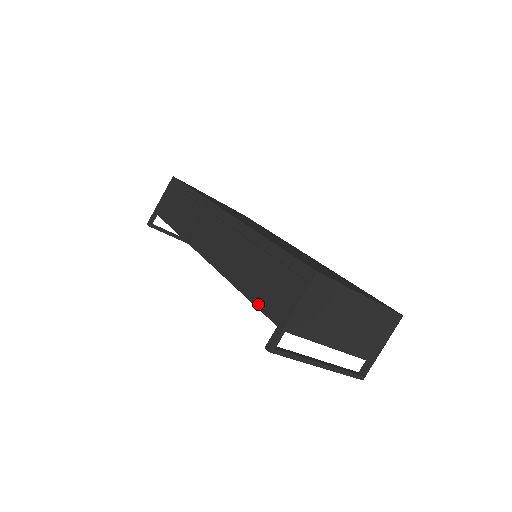
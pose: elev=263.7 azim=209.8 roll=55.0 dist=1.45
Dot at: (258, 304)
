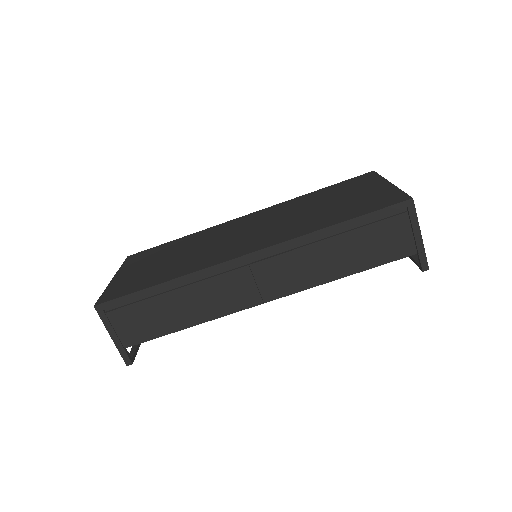
Dot at: (384, 262)
